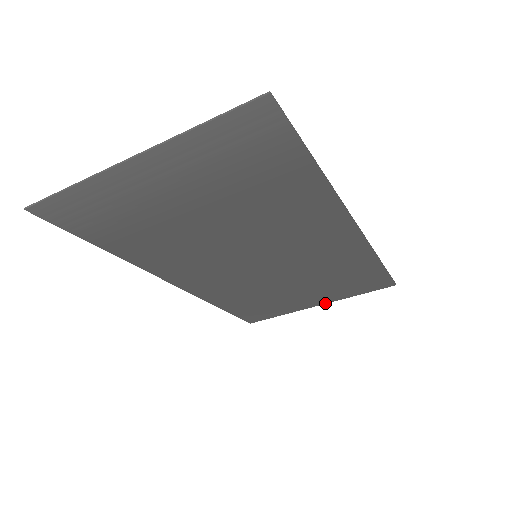
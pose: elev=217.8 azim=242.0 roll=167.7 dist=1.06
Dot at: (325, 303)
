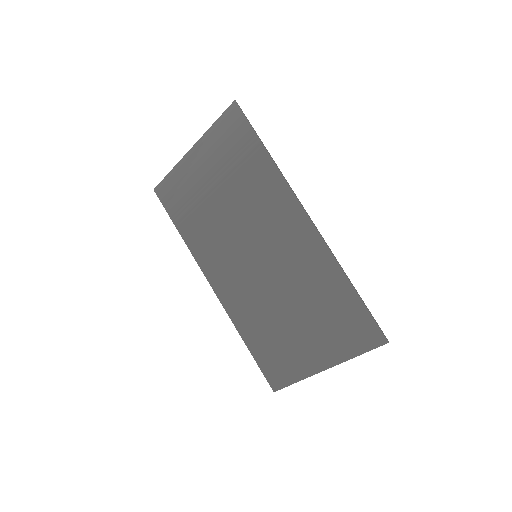
Dot at: (330, 366)
